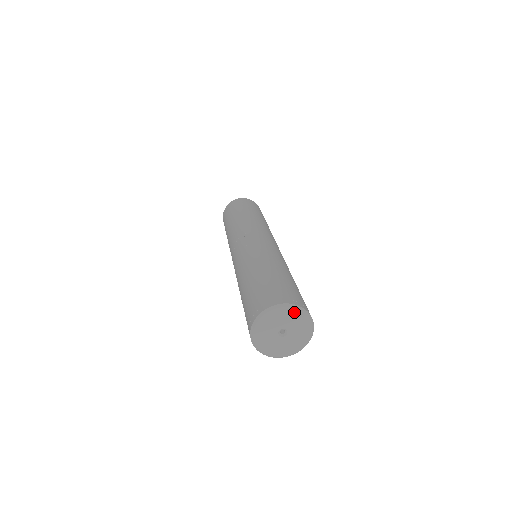
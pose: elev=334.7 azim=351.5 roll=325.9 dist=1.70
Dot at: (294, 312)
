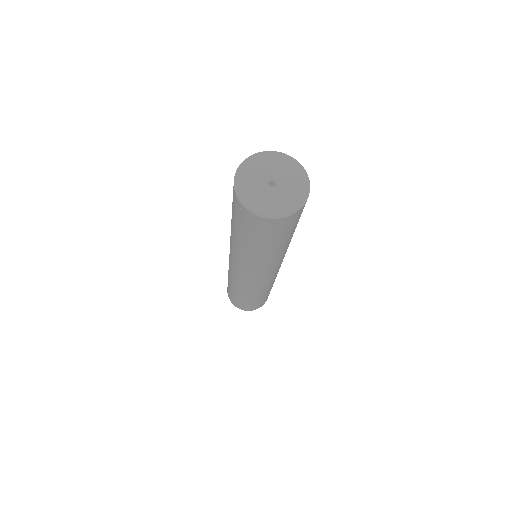
Dot at: (272, 156)
